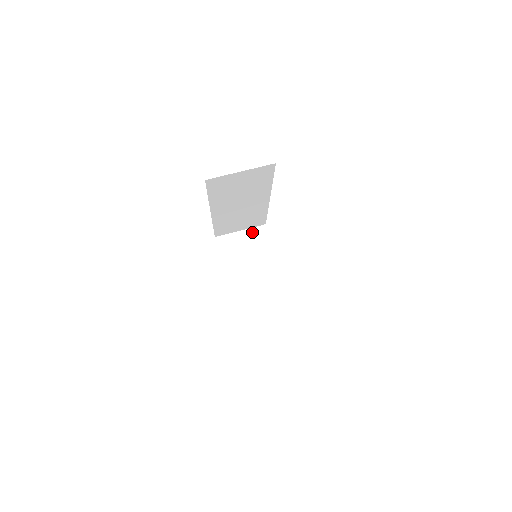
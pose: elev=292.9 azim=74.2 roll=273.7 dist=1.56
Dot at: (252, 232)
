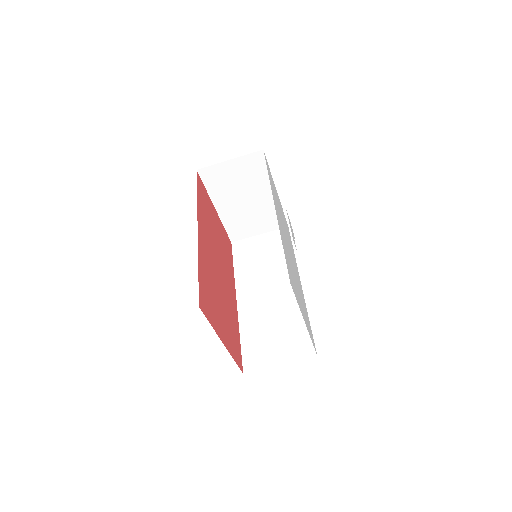
Dot at: (245, 160)
